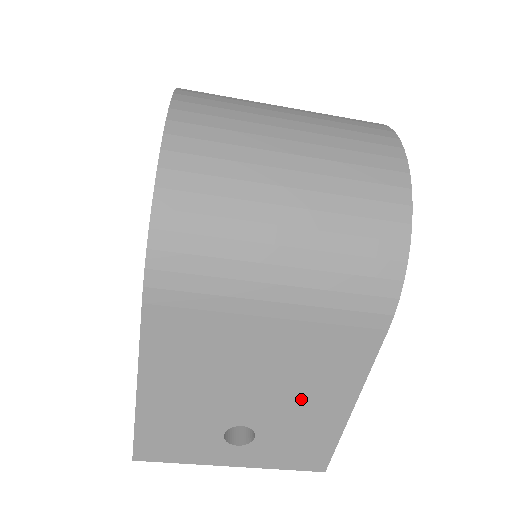
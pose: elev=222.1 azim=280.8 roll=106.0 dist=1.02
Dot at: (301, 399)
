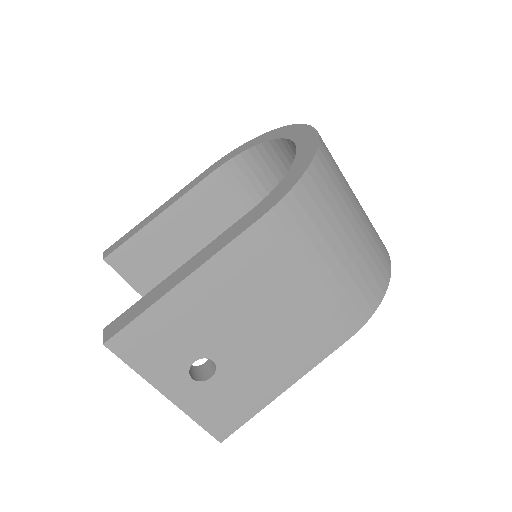
Dot at: (267, 361)
